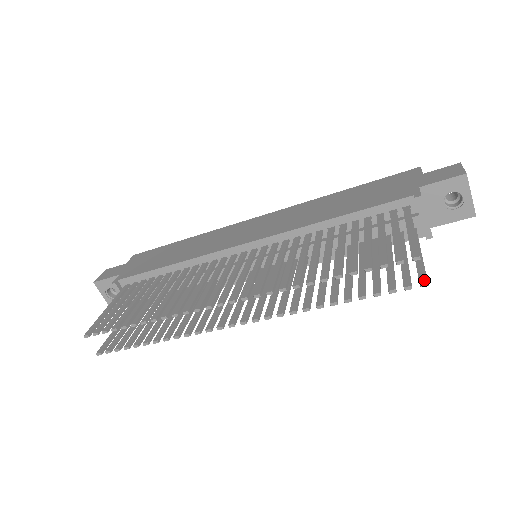
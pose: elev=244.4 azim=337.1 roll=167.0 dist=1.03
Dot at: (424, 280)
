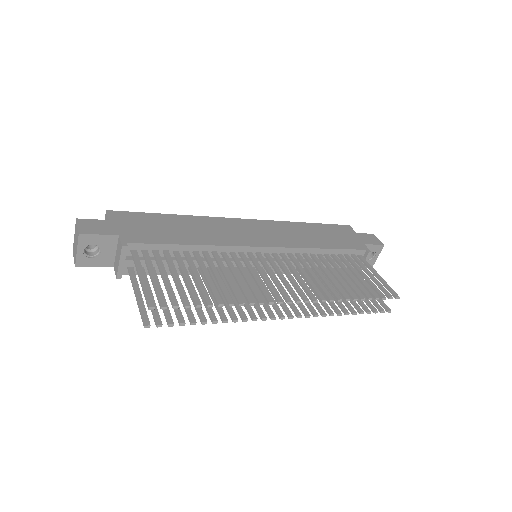
Dot at: (389, 309)
